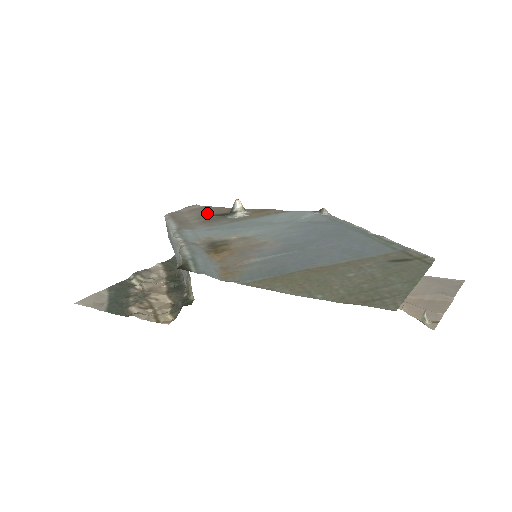
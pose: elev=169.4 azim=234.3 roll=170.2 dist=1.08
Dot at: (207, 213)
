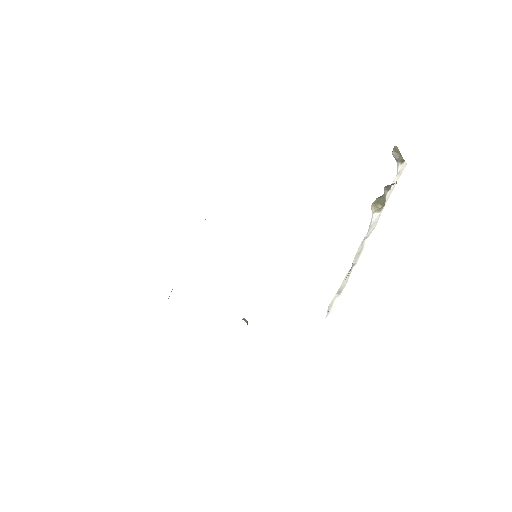
Dot at: occluded
